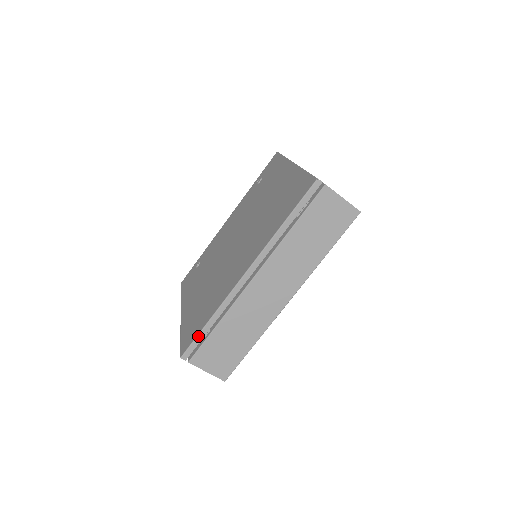
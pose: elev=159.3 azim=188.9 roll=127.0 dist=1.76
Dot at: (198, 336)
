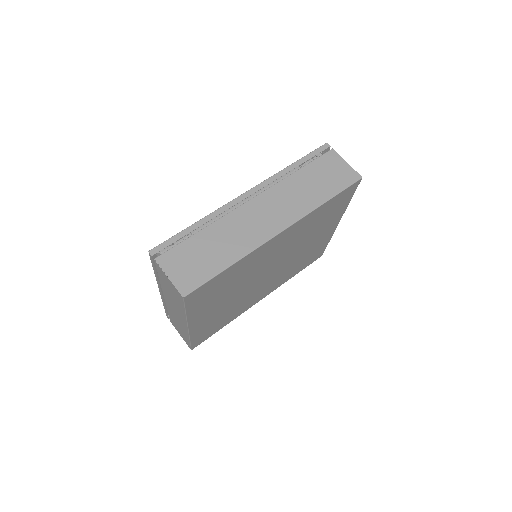
Dot at: (177, 235)
